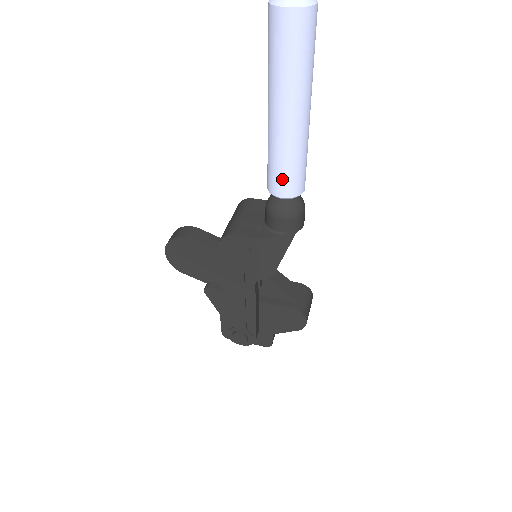
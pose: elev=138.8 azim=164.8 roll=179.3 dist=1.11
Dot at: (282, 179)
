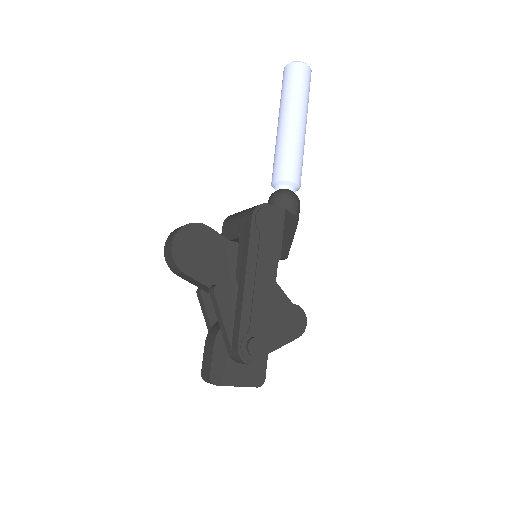
Dot at: (296, 167)
